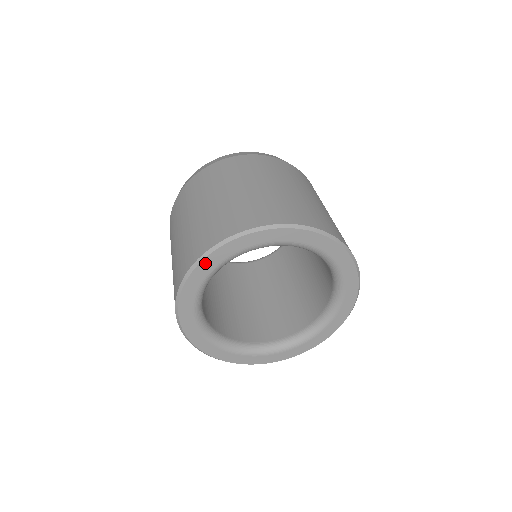
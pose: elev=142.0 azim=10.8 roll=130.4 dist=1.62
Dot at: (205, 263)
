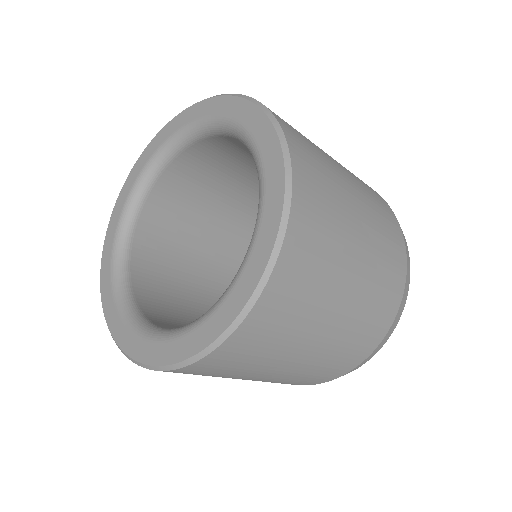
Dot at: (108, 238)
